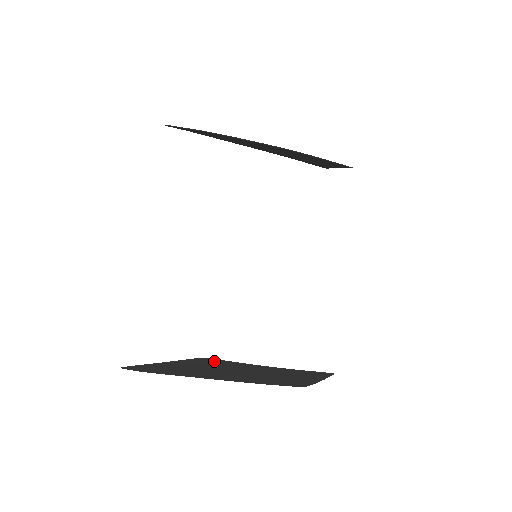
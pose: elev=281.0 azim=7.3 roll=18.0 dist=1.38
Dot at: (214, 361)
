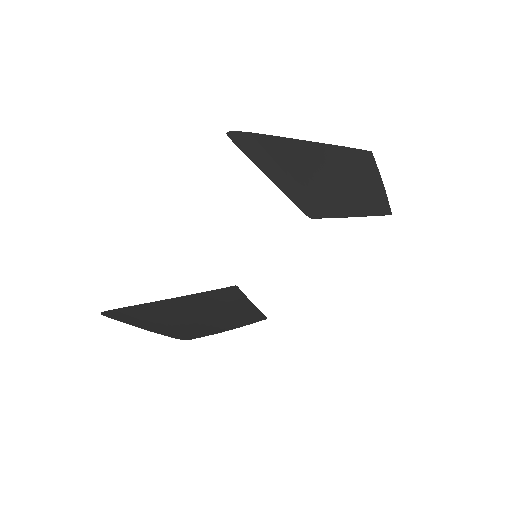
Dot at: (191, 337)
